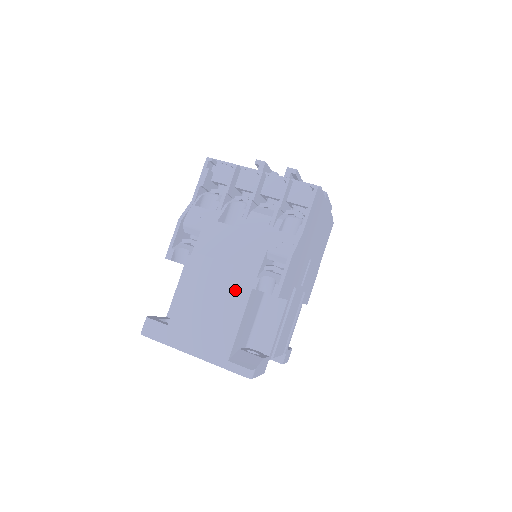
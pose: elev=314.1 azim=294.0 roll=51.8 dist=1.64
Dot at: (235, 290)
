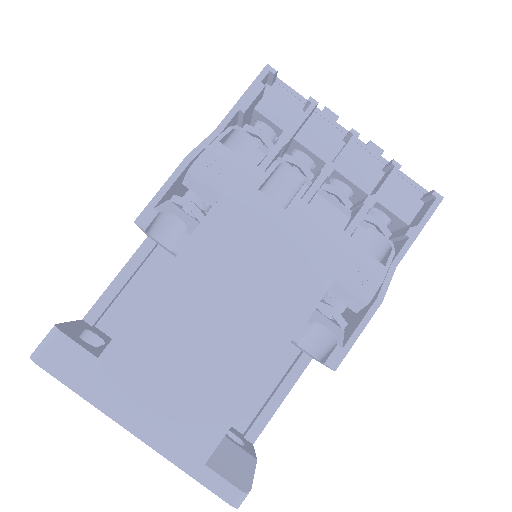
Dot at: (259, 332)
